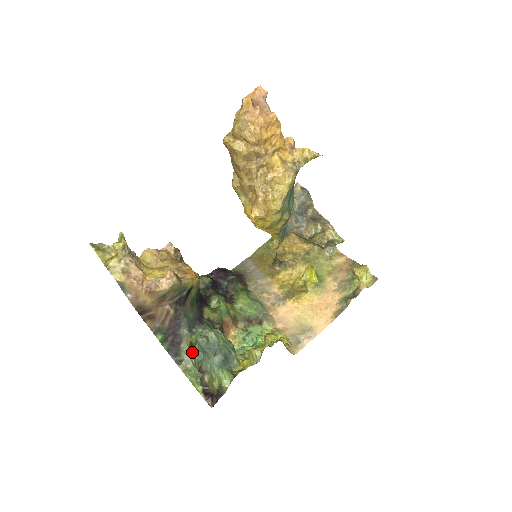
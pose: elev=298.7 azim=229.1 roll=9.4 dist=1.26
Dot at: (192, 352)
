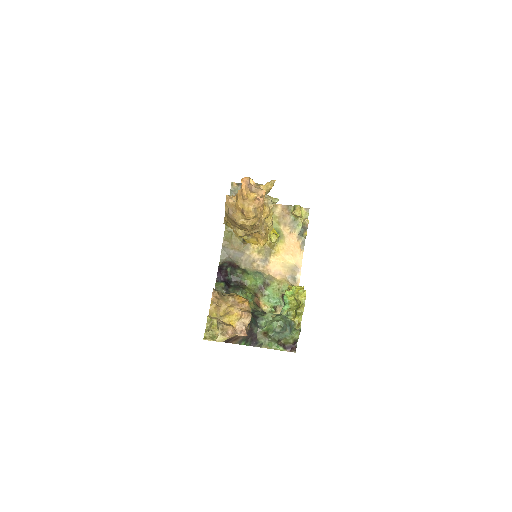
Dot at: (267, 336)
